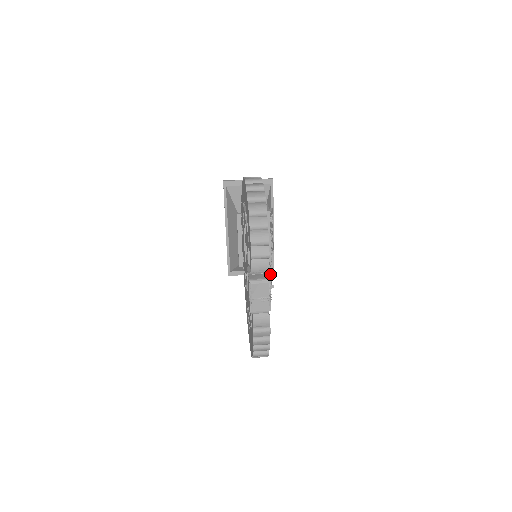
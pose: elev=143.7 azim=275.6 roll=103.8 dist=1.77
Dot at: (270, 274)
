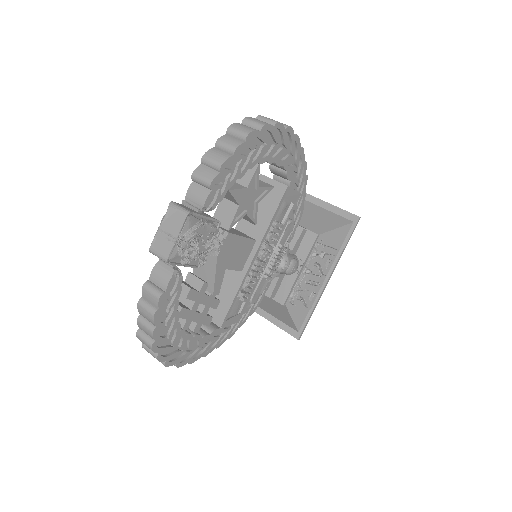
Dot at: (221, 240)
